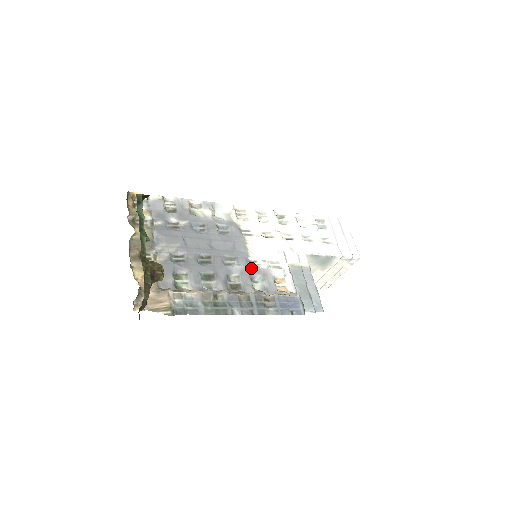
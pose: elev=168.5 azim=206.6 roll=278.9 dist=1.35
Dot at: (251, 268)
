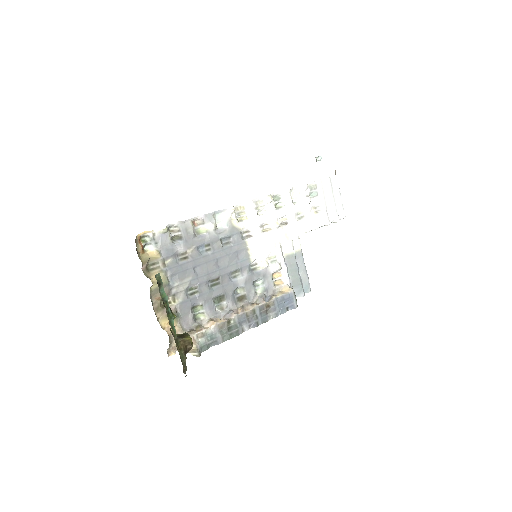
Dot at: (253, 274)
